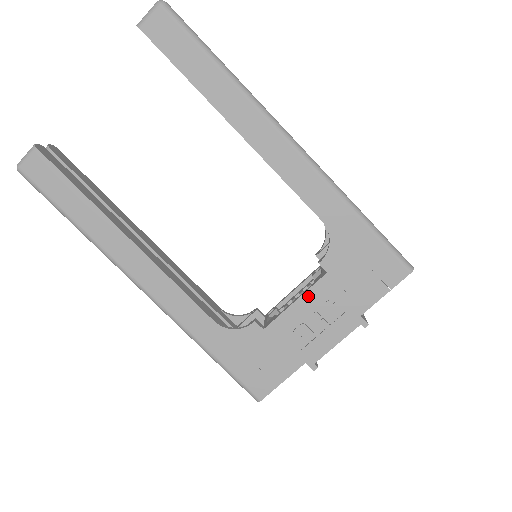
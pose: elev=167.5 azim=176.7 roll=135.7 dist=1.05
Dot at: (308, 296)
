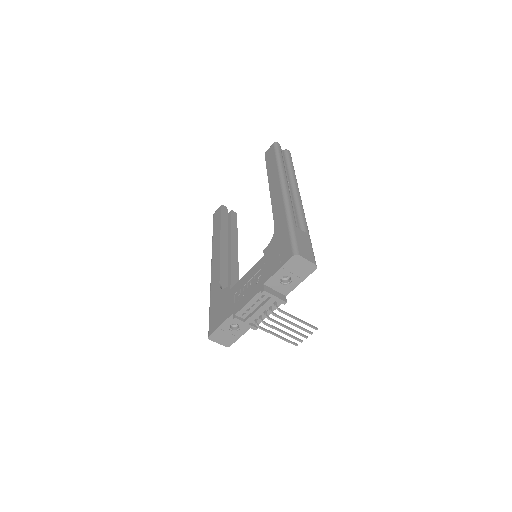
Dot at: (252, 270)
